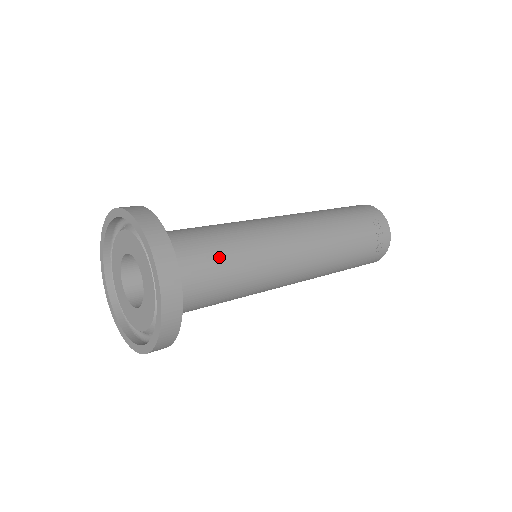
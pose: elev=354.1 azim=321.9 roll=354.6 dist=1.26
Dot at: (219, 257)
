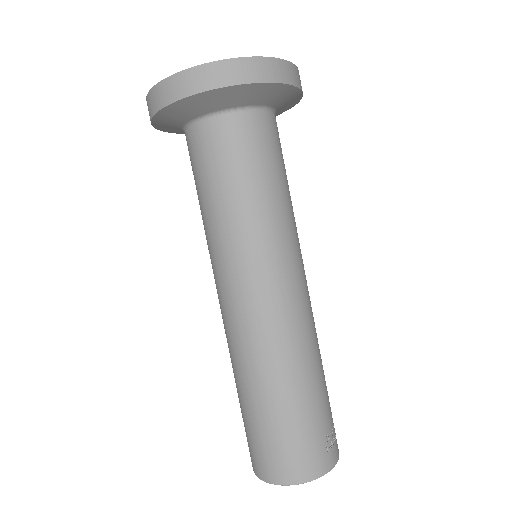
Dot at: occluded
